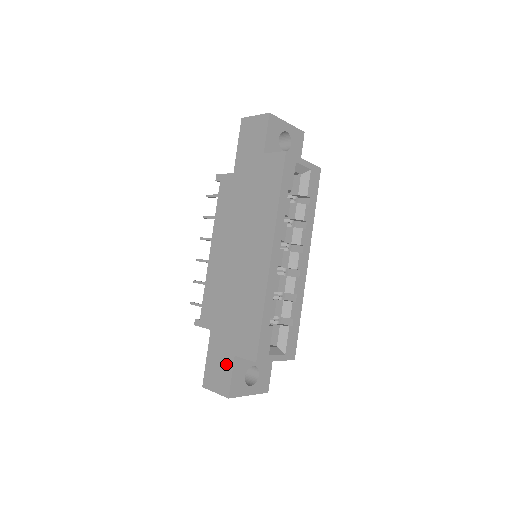
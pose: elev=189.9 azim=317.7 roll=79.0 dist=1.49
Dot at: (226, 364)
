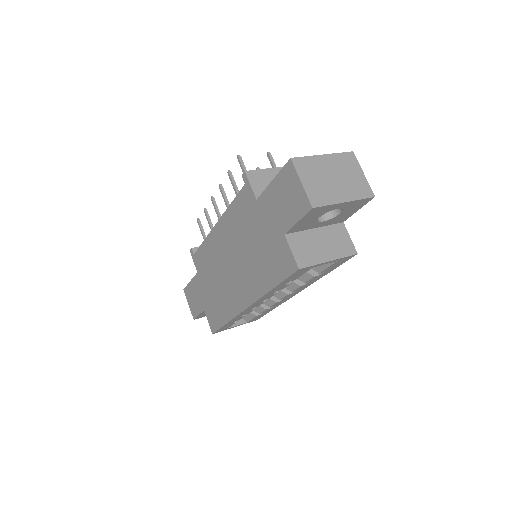
Dot at: (198, 305)
